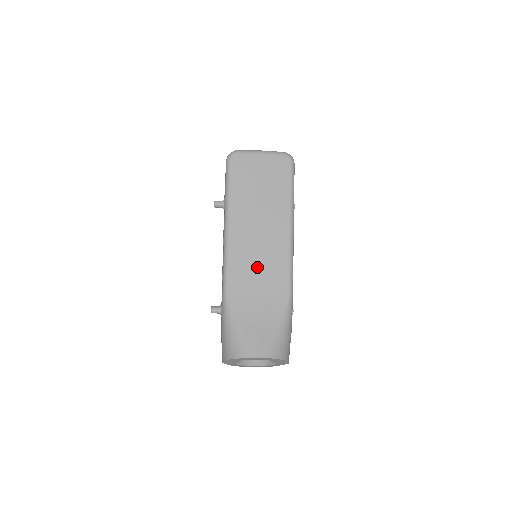
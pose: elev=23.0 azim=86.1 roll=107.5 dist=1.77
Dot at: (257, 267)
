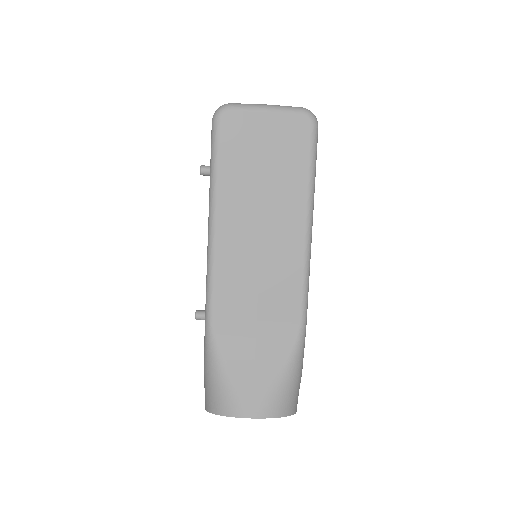
Dot at: (256, 287)
